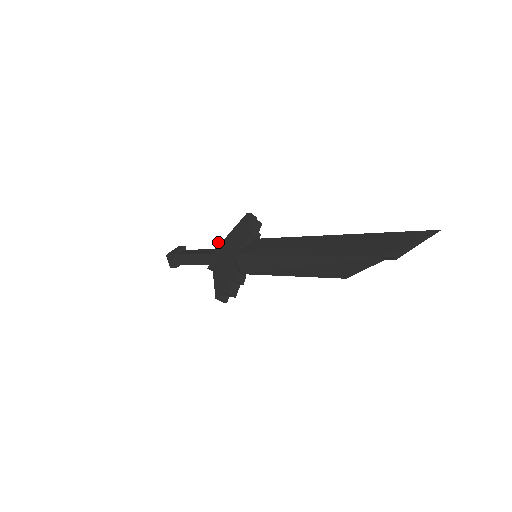
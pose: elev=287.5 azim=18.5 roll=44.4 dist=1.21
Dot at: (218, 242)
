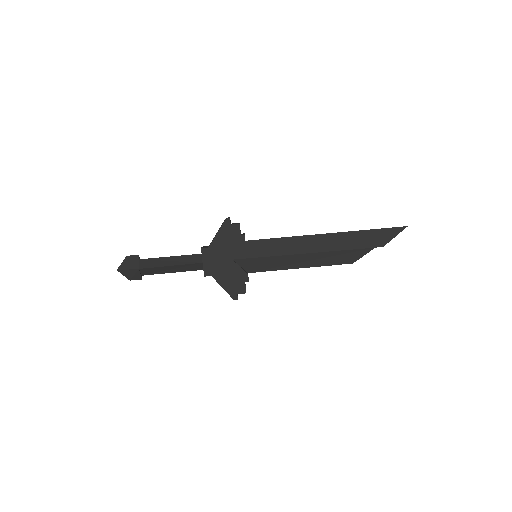
Dot at: (202, 250)
